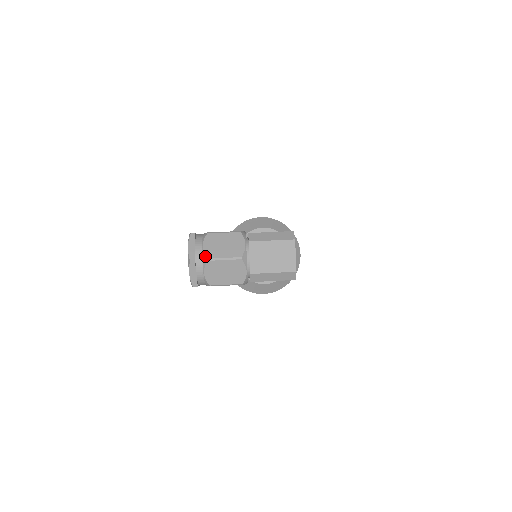
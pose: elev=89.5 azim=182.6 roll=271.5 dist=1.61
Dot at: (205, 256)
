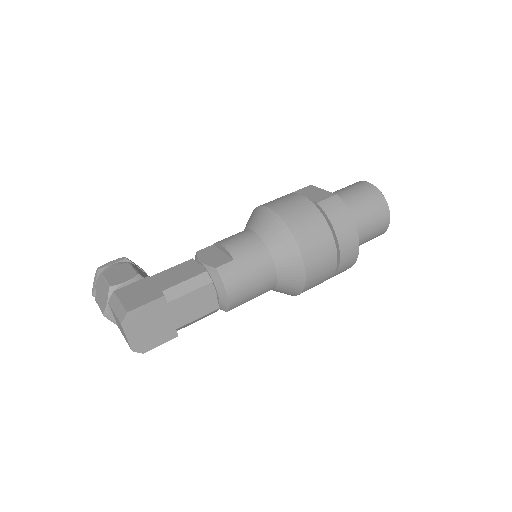
Dot at: (95, 297)
